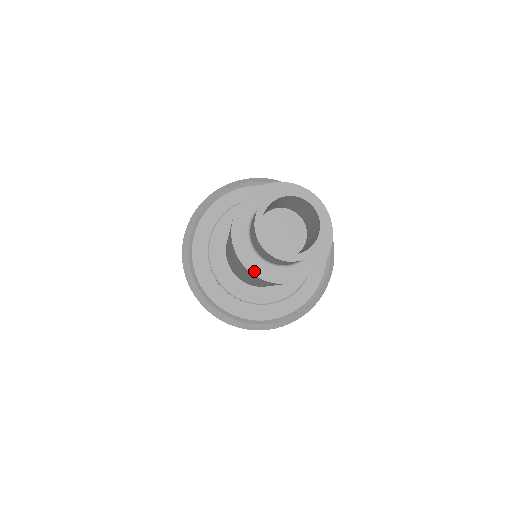
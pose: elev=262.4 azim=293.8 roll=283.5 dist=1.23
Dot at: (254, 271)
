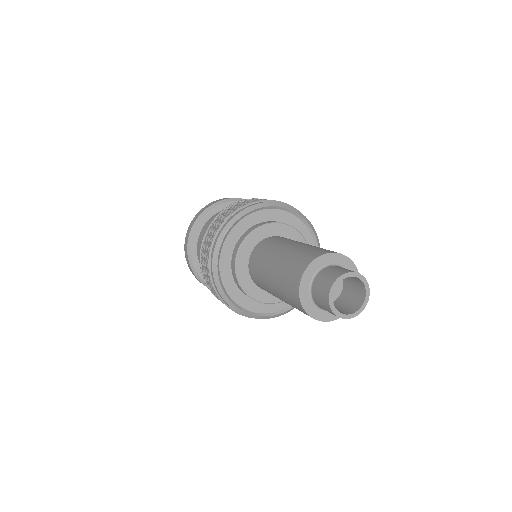
Dot at: (309, 312)
